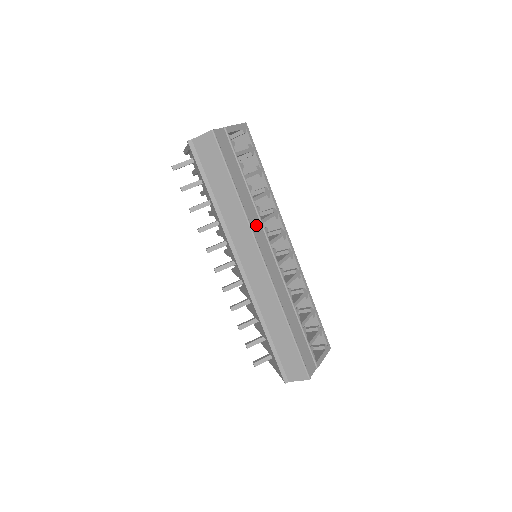
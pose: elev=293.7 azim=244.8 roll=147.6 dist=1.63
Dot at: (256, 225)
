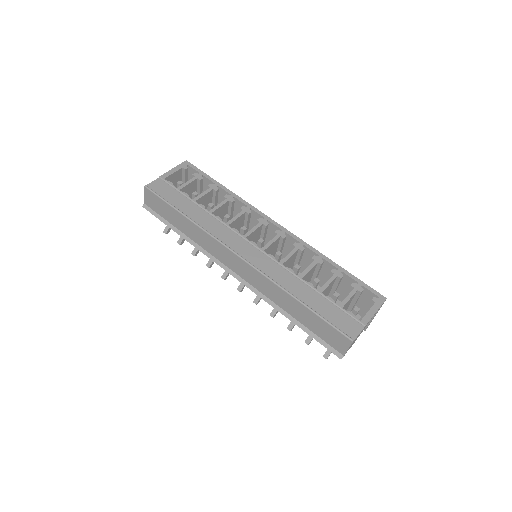
Dot at: (220, 231)
